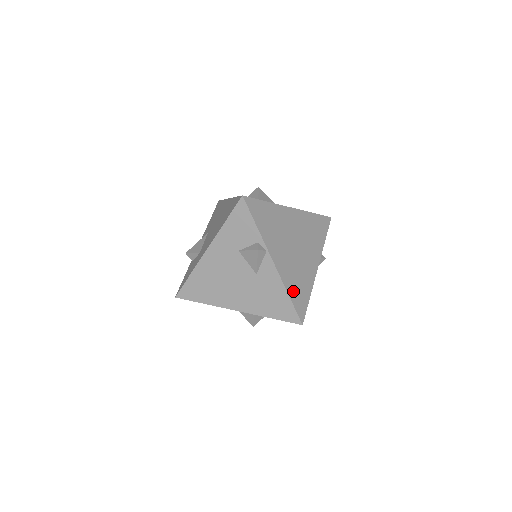
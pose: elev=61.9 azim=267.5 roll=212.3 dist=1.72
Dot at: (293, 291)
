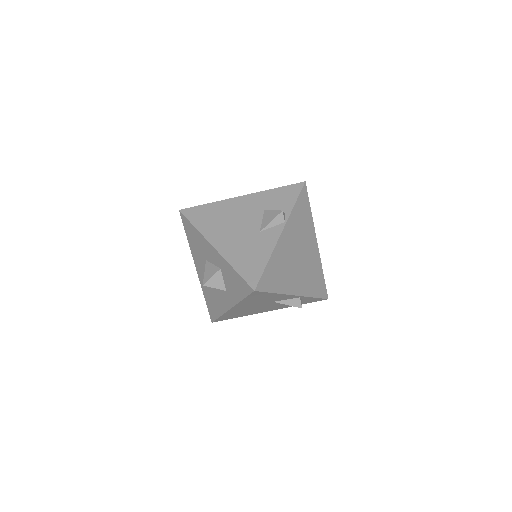
Dot at: (272, 266)
